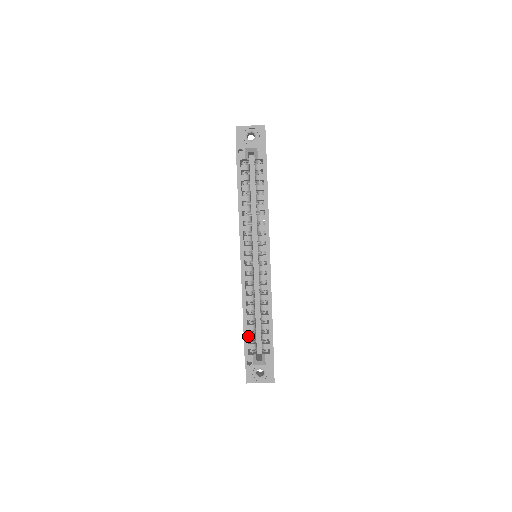
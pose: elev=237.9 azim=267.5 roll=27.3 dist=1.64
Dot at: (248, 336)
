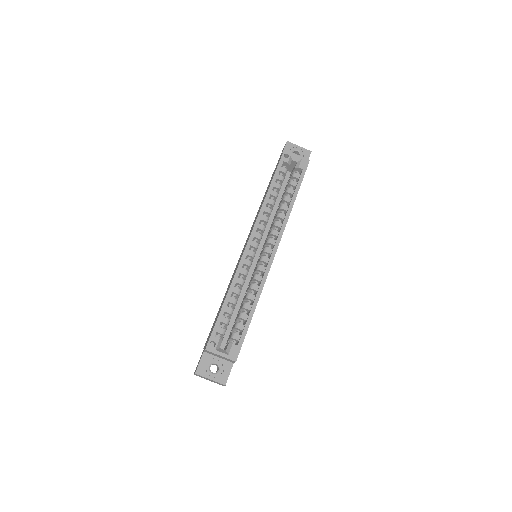
Dot at: (222, 318)
